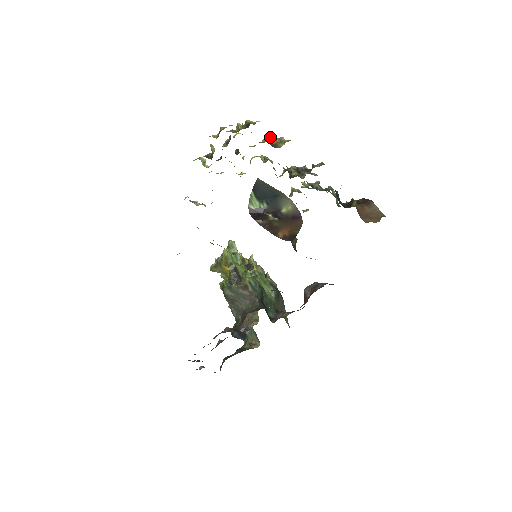
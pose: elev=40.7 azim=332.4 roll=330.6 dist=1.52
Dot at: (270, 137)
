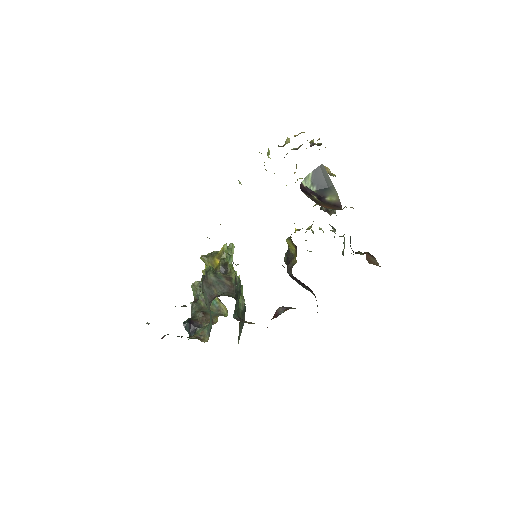
Dot at: (326, 167)
